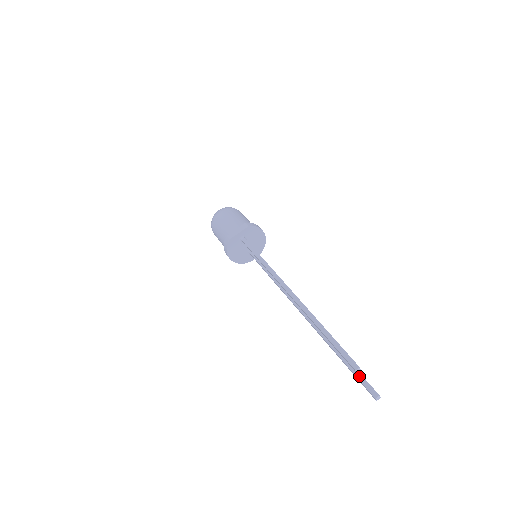
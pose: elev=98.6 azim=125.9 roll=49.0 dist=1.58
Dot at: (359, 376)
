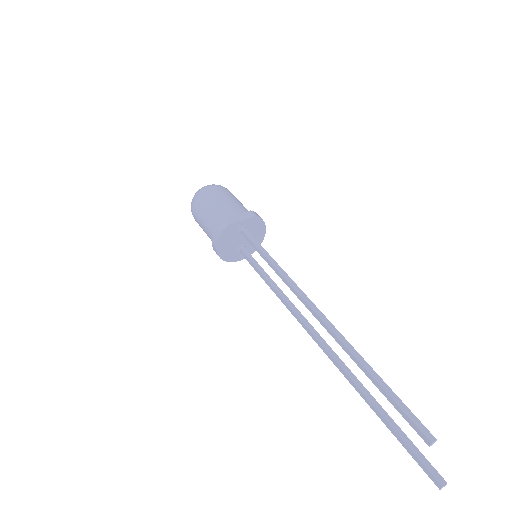
Dot at: (415, 450)
